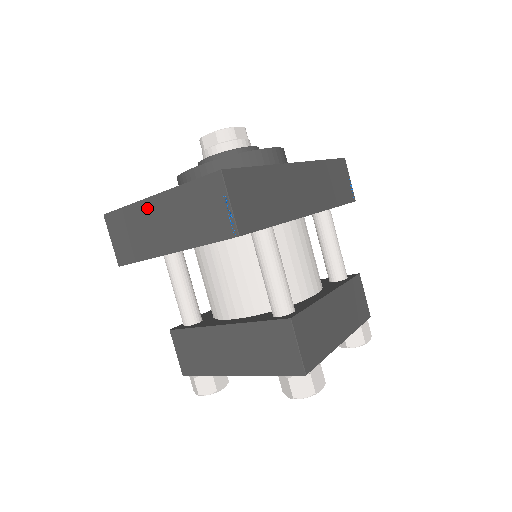
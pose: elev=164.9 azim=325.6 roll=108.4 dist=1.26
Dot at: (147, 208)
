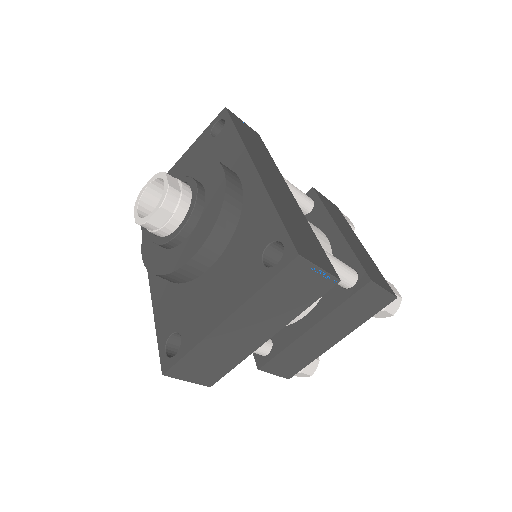
Dot at: (221, 334)
